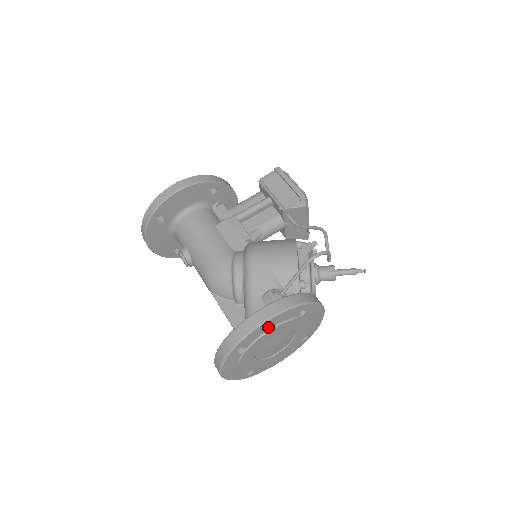
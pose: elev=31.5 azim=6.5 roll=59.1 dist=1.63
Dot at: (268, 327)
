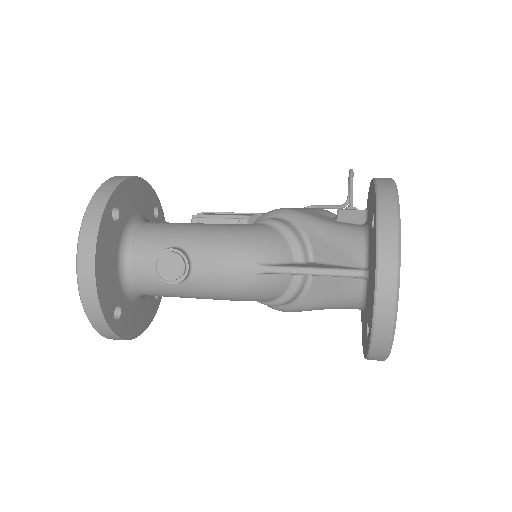
Dot at: occluded
